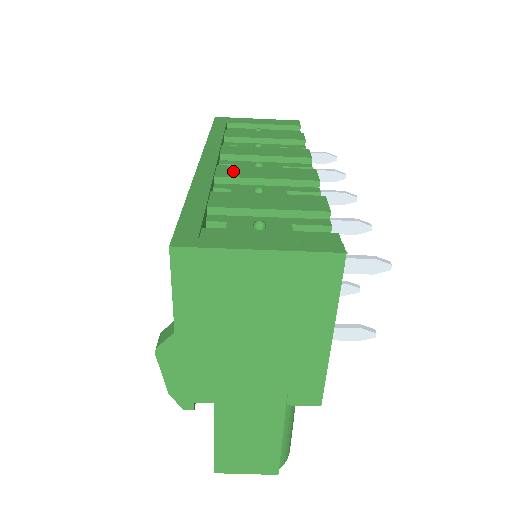
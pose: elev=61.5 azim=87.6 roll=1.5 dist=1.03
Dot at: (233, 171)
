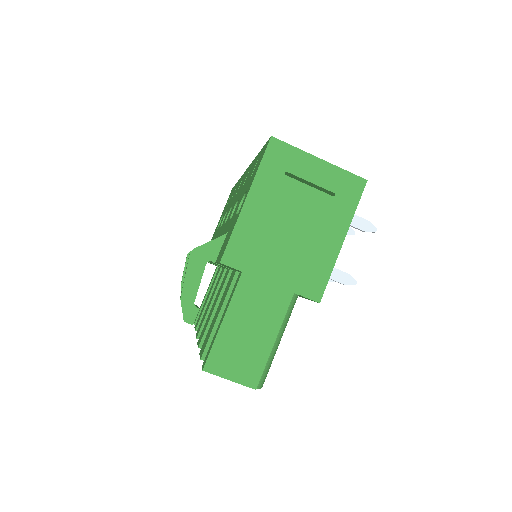
Dot at: occluded
